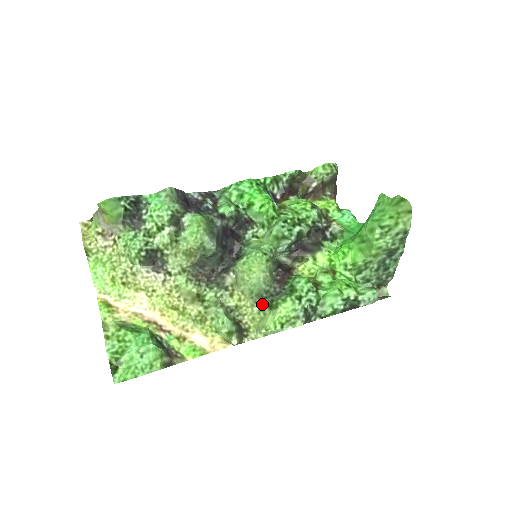
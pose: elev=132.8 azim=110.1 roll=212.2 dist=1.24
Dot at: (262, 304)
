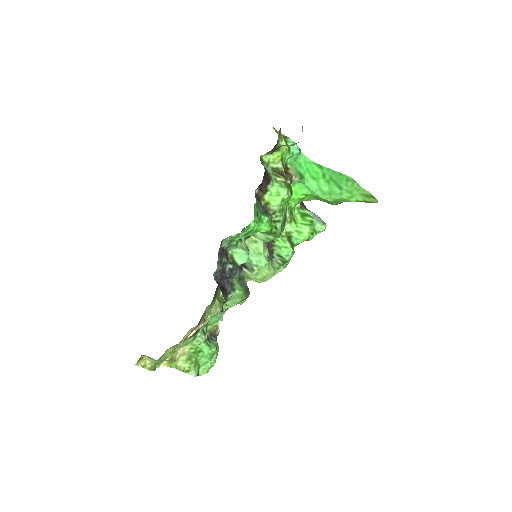
Dot at: occluded
